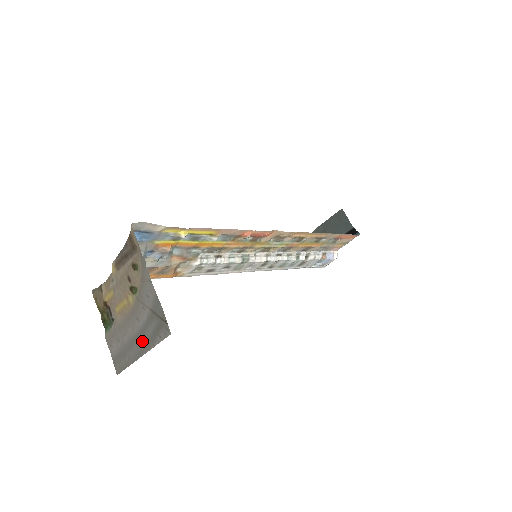
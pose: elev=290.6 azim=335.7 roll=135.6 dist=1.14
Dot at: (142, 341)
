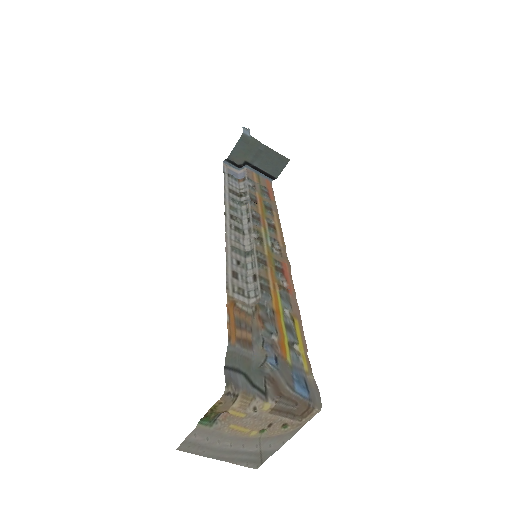
Dot at: (230, 456)
